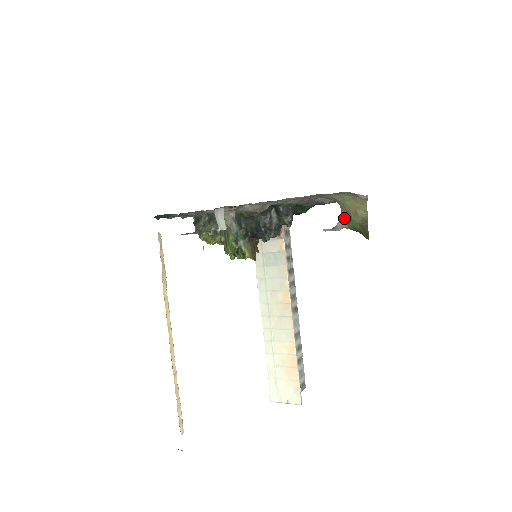
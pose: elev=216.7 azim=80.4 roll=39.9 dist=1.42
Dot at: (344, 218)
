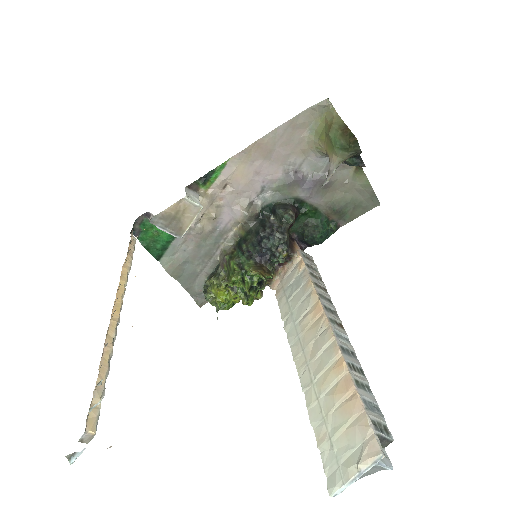
Dot at: (330, 153)
